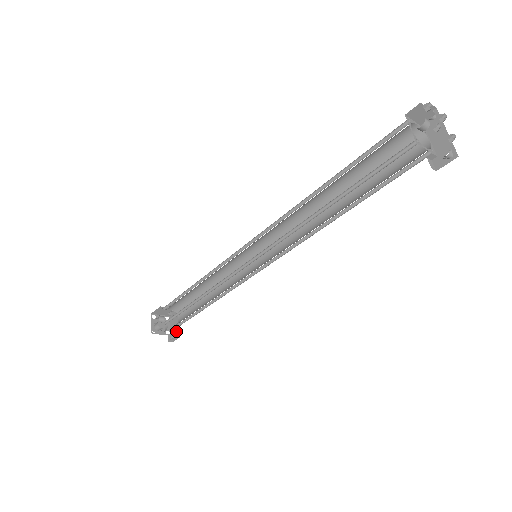
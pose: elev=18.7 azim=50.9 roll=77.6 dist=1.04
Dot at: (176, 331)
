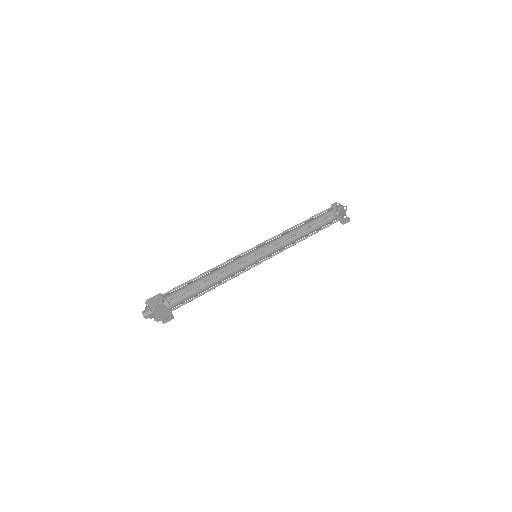
Dot at: (166, 317)
